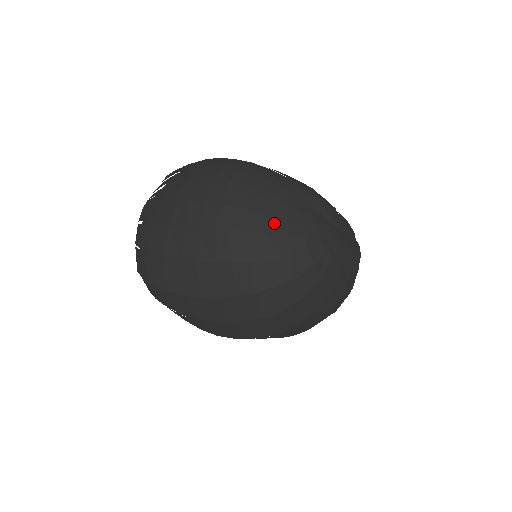
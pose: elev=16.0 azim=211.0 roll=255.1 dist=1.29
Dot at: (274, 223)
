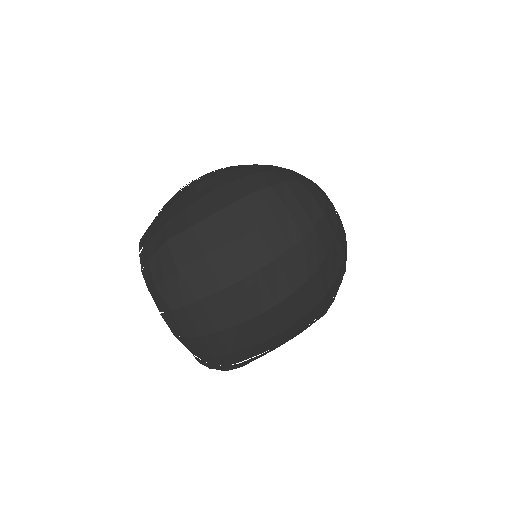
Dot at: (272, 168)
